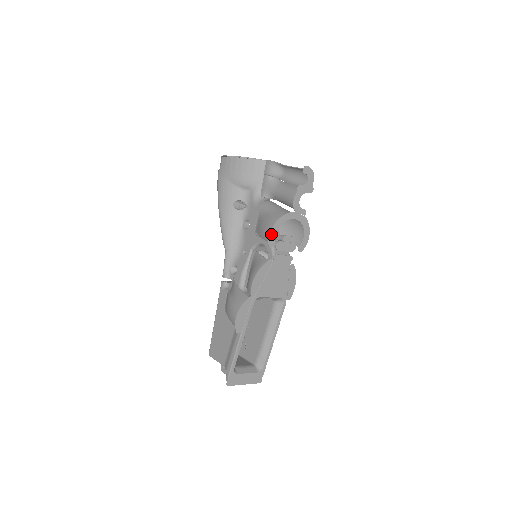
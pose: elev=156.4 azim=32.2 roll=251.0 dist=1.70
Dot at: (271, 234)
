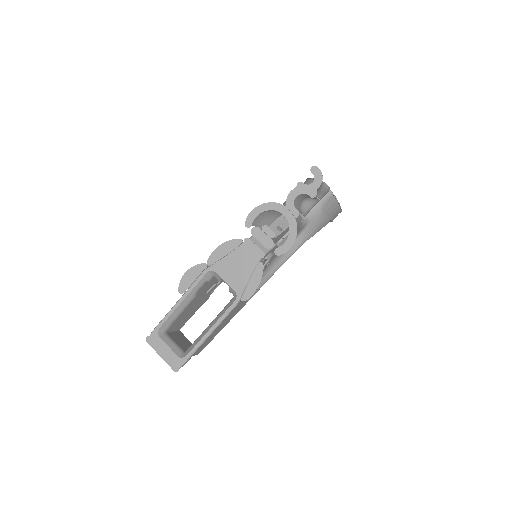
Dot at: (252, 213)
